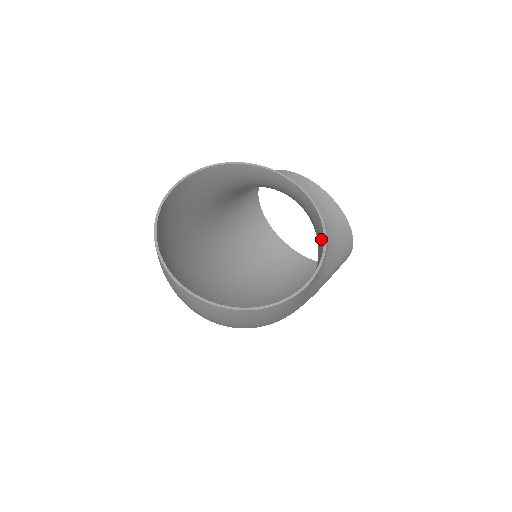
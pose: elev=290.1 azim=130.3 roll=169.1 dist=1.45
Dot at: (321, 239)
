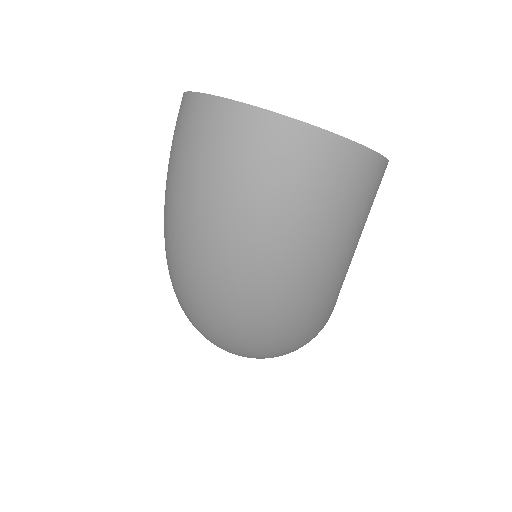
Dot at: occluded
